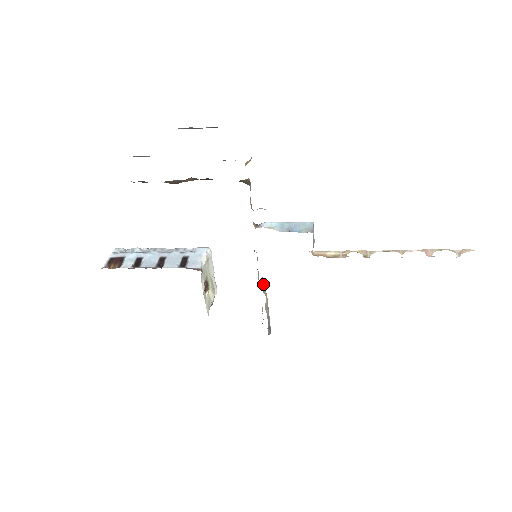
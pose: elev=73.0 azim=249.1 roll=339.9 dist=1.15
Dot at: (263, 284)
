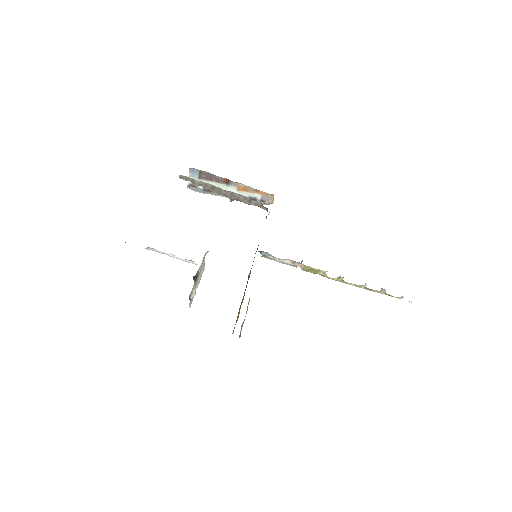
Dot at: occluded
